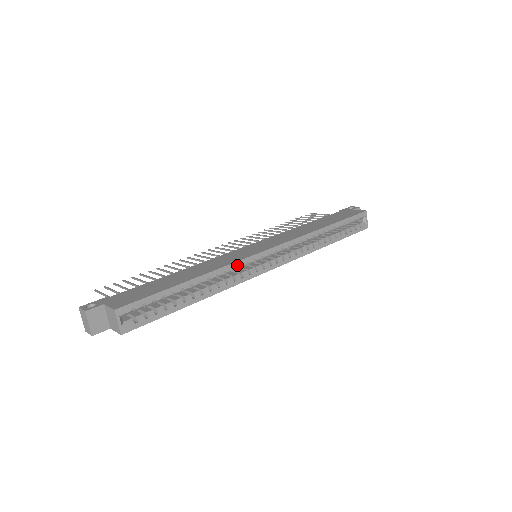
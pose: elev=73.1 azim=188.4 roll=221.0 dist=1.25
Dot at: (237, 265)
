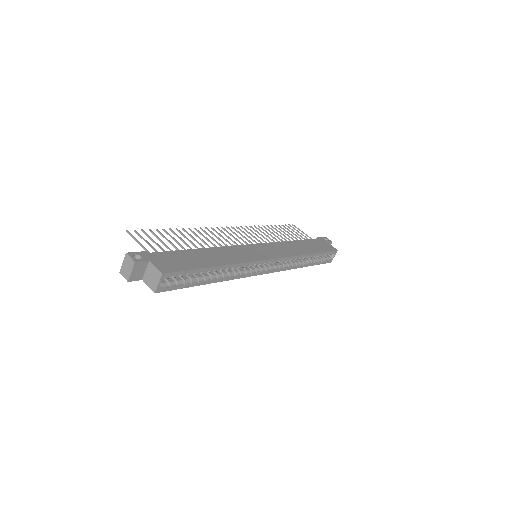
Dot at: (248, 264)
